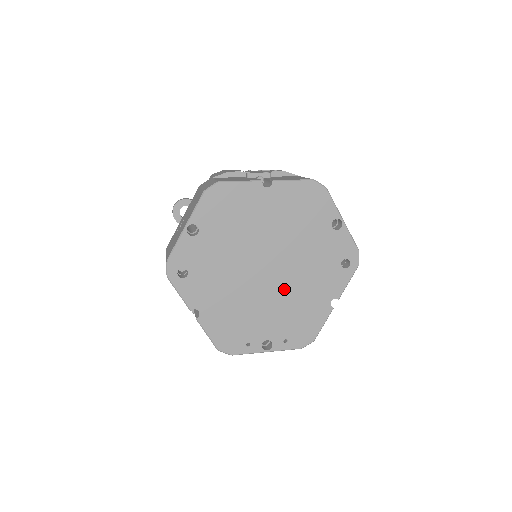
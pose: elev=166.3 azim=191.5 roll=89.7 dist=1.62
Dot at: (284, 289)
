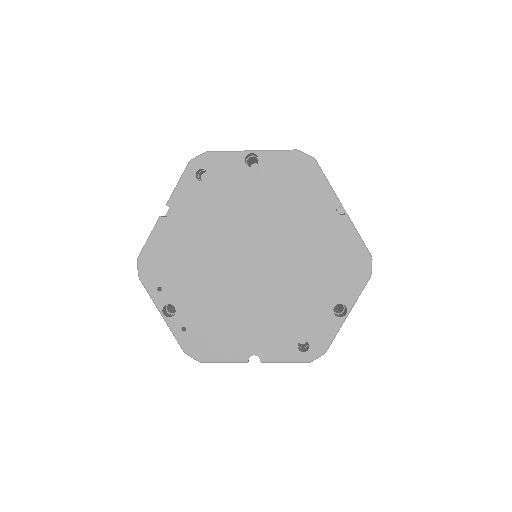
Dot at: (240, 293)
